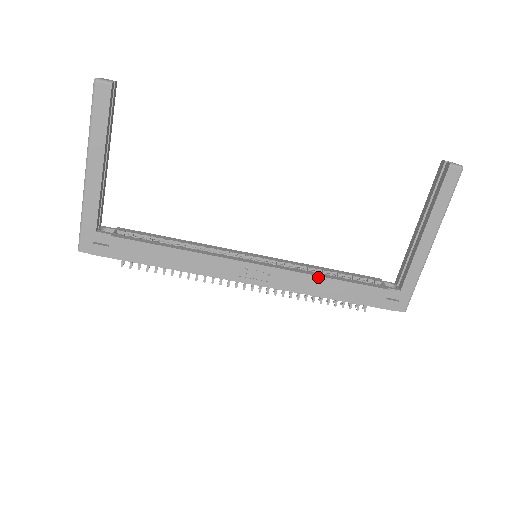
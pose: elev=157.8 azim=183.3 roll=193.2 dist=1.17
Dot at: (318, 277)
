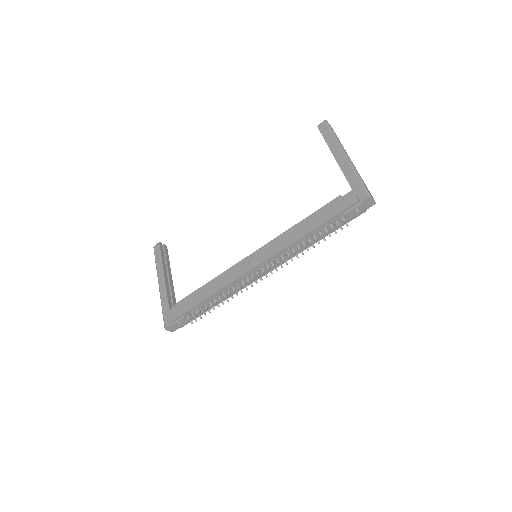
Dot at: (290, 229)
